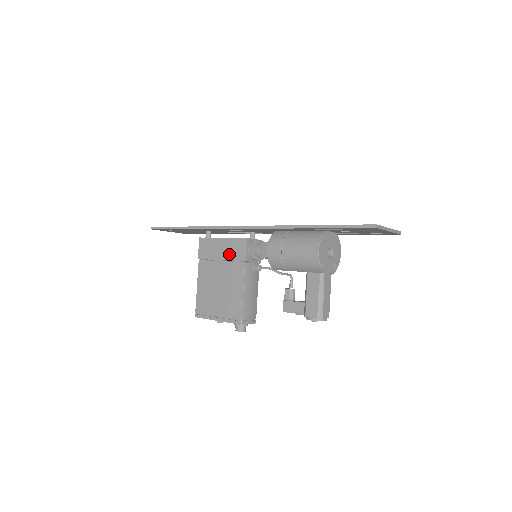
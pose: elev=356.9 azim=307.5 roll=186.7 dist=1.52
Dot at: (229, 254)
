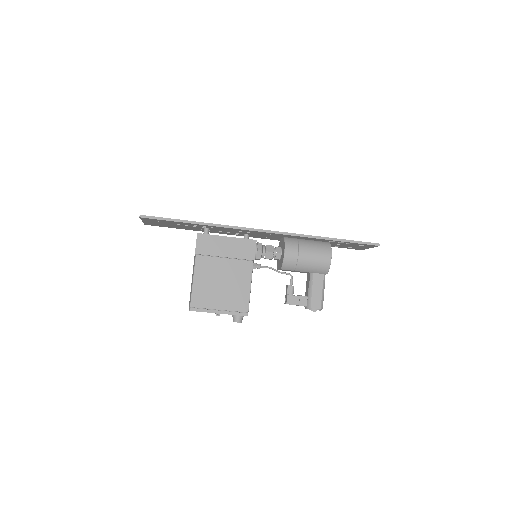
Dot at: (235, 252)
